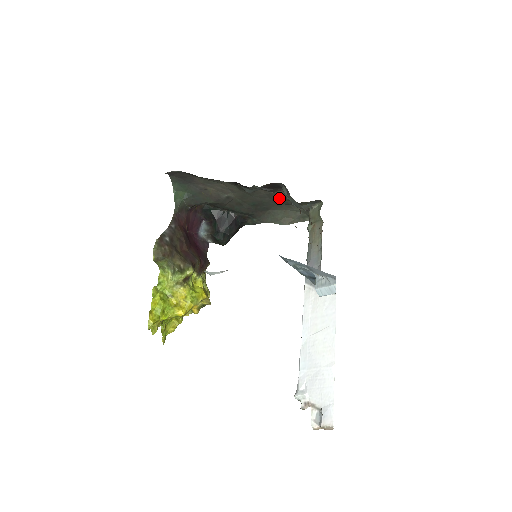
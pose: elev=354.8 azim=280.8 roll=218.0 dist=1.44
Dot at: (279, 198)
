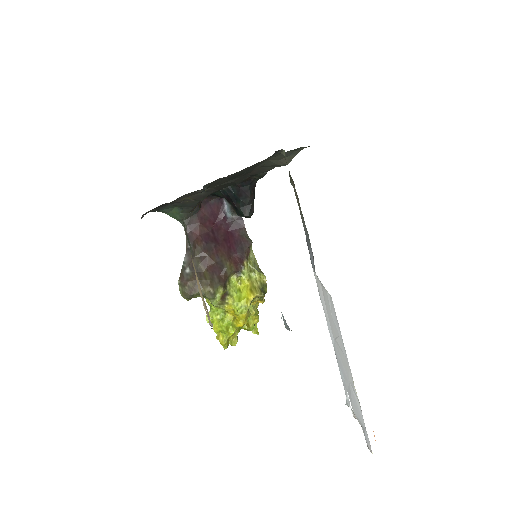
Dot at: occluded
